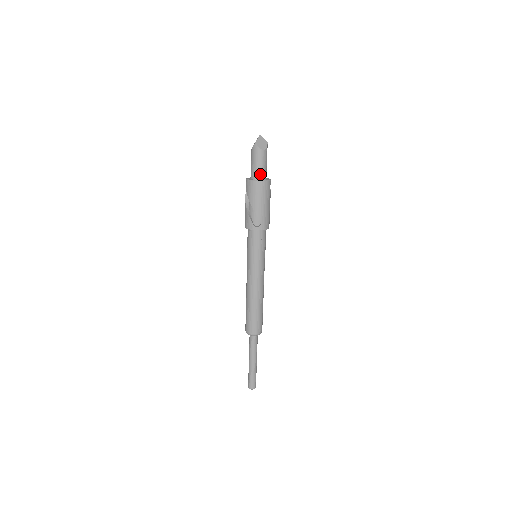
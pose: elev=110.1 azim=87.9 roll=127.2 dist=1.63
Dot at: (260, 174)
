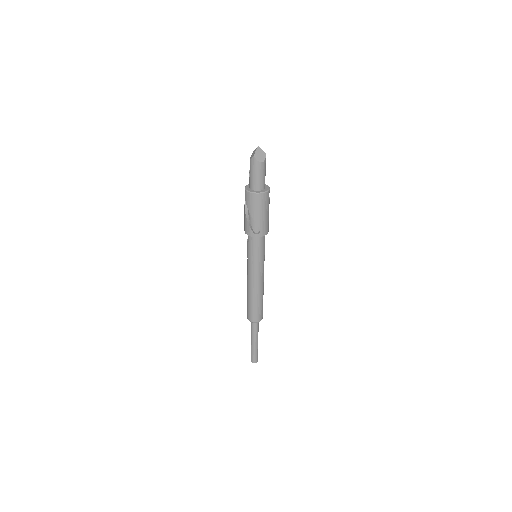
Dot at: (259, 185)
